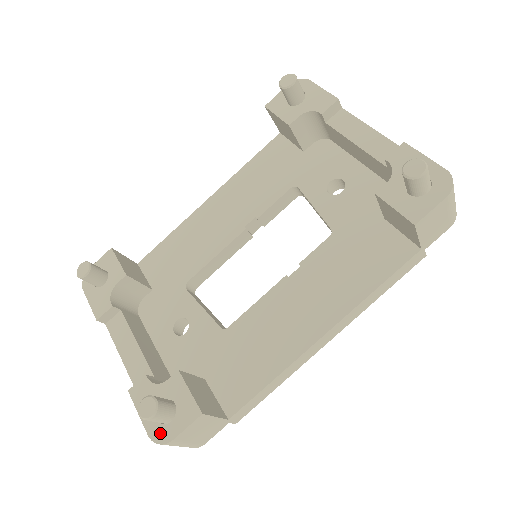
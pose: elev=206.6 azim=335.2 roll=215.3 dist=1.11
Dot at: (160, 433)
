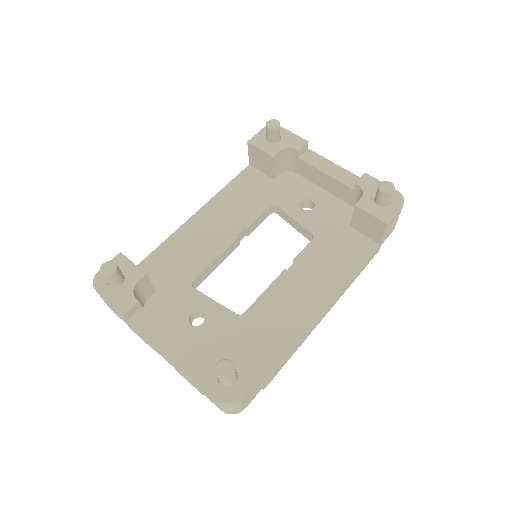
Dot at: (227, 394)
